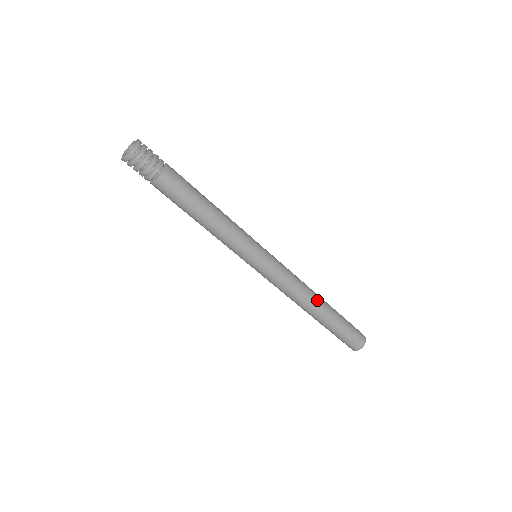
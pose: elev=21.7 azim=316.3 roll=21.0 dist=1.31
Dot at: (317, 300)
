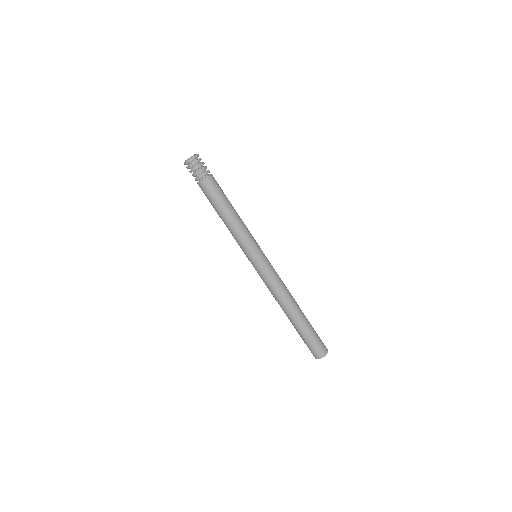
Dot at: (294, 304)
